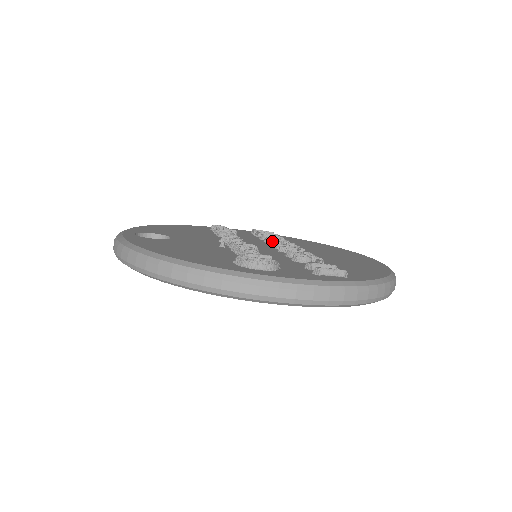
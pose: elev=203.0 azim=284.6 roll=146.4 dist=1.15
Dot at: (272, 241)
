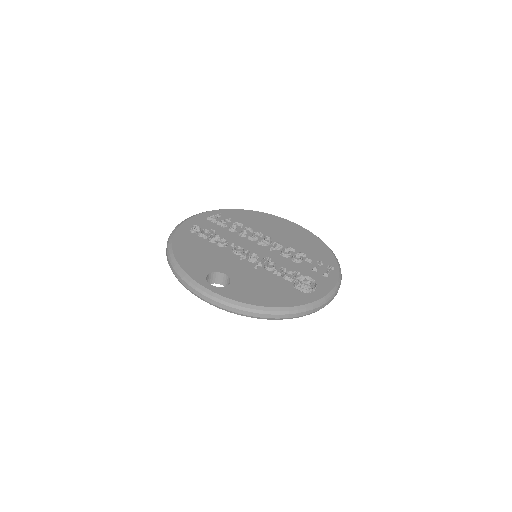
Dot at: (253, 238)
